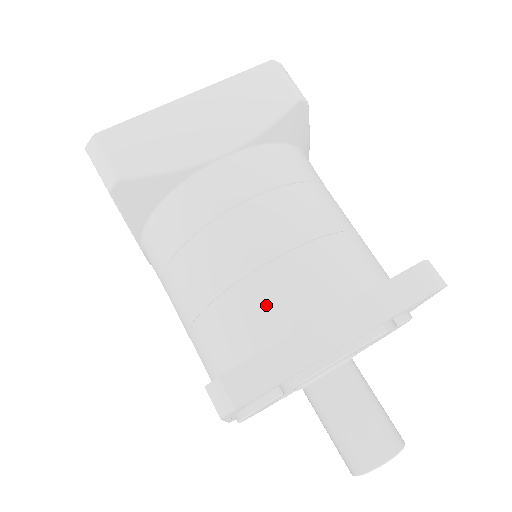
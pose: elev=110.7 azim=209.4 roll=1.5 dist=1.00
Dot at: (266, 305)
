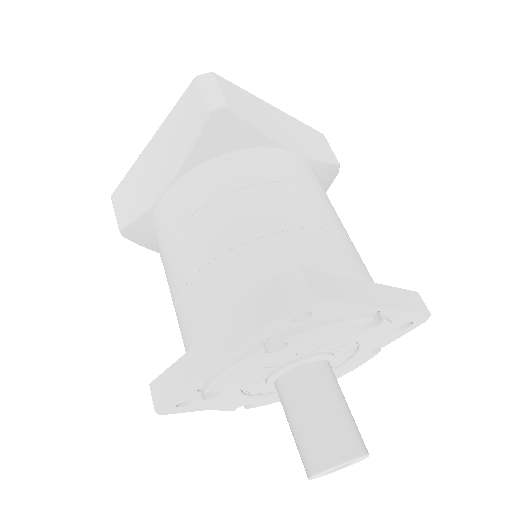
Dot at: (185, 324)
